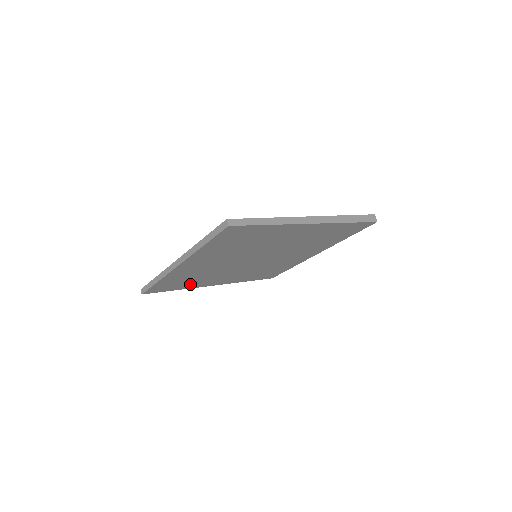
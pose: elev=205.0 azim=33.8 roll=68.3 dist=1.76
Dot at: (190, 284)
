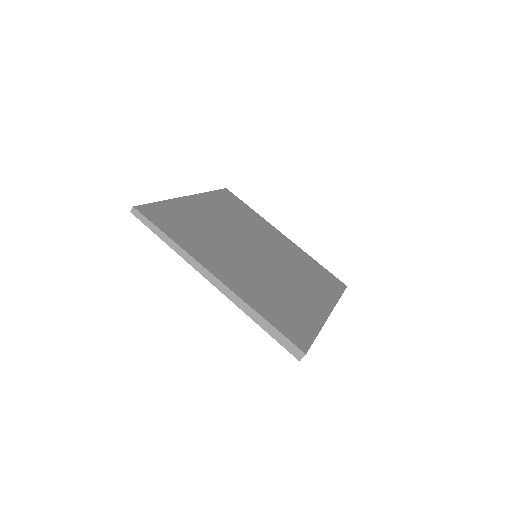
Dot at: occluded
